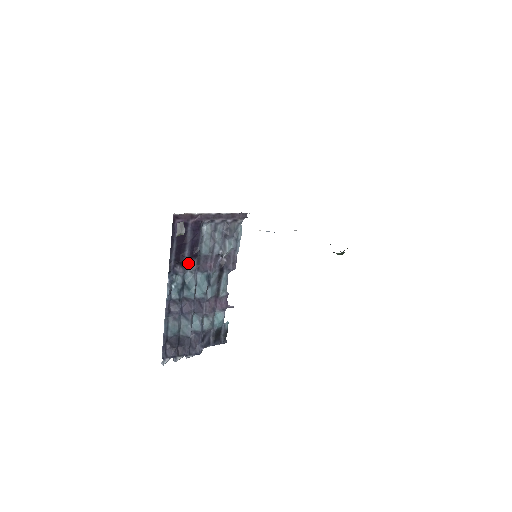
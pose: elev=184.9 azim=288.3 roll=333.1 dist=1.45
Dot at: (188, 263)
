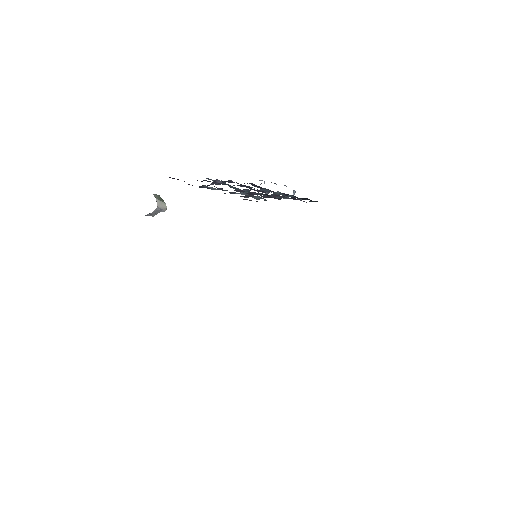
Dot at: (220, 181)
